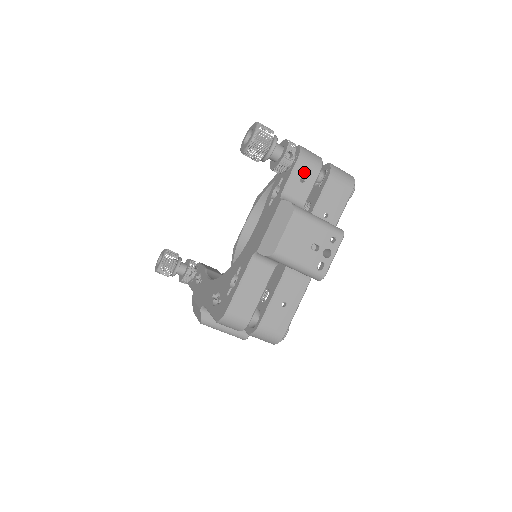
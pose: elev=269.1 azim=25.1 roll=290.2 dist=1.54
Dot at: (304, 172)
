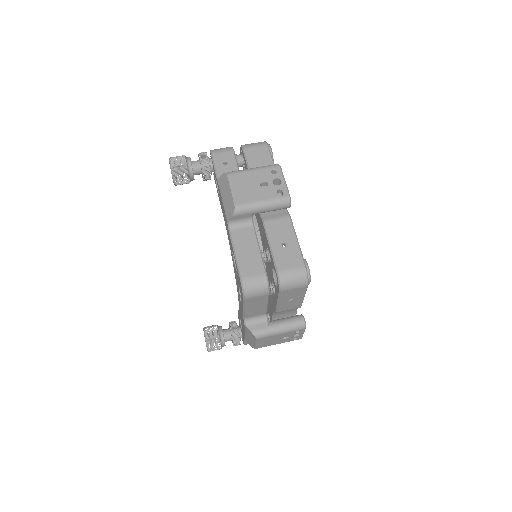
Dot at: (222, 158)
